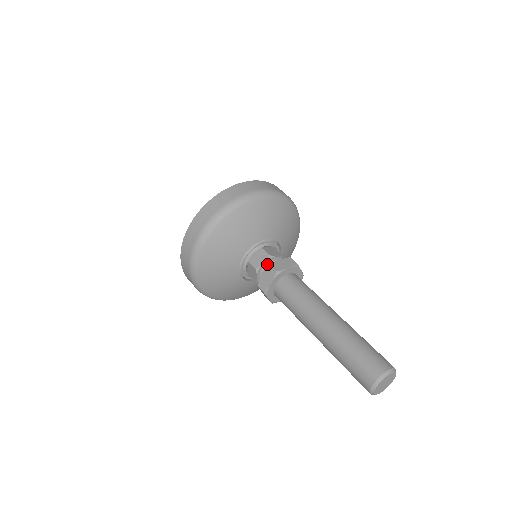
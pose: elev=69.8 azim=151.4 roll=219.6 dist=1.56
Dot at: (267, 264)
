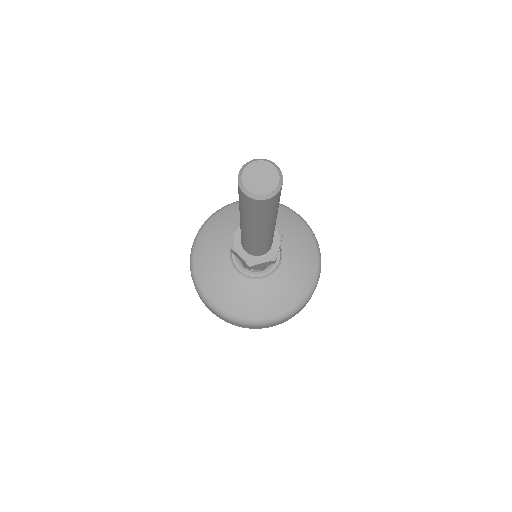
Dot at: occluded
